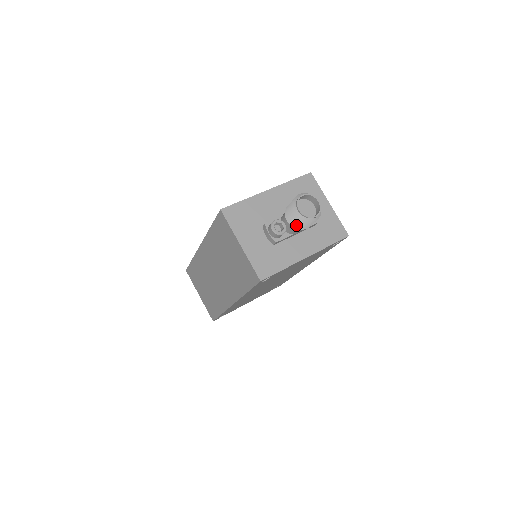
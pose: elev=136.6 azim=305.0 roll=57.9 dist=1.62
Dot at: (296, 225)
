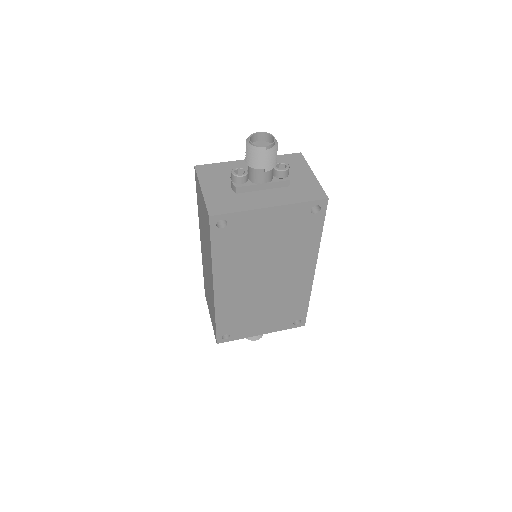
Dot at: (251, 162)
